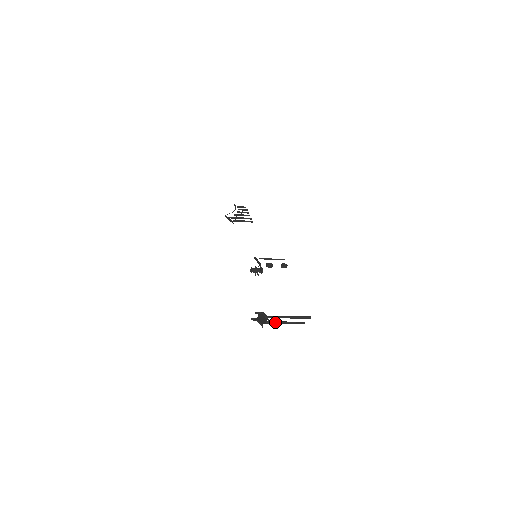
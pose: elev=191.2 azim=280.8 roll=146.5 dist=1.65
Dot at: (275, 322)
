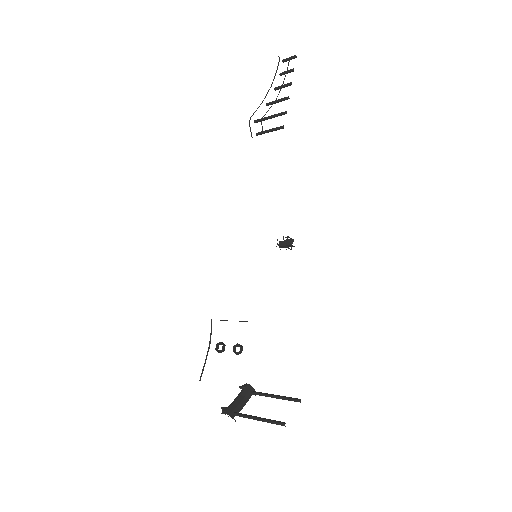
Dot at: (265, 396)
